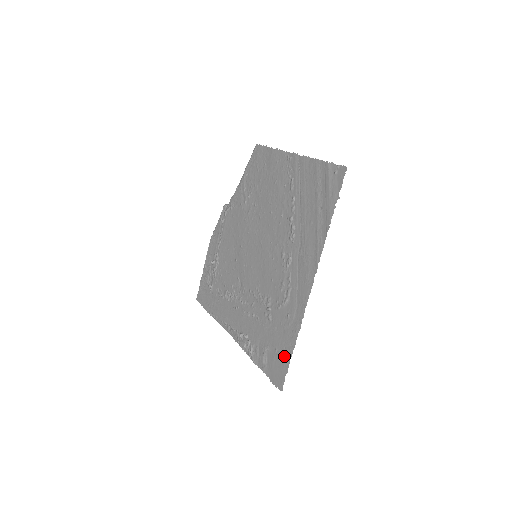
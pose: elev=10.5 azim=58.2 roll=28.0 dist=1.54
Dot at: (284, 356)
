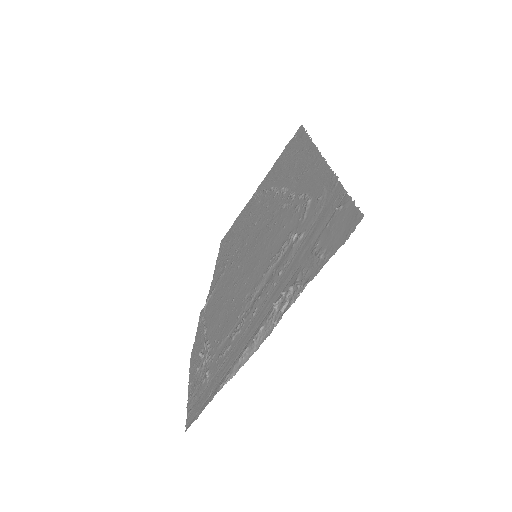
Dot at: (339, 206)
